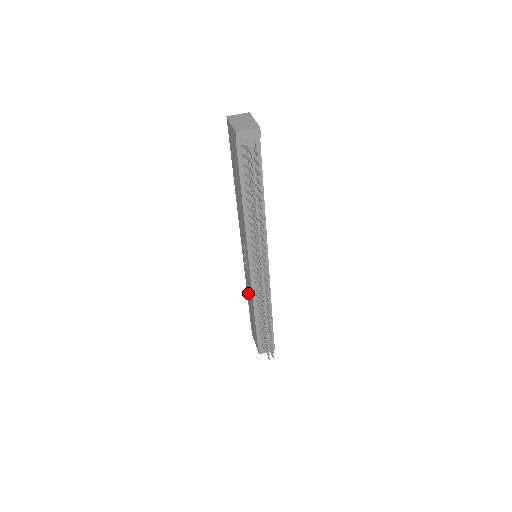
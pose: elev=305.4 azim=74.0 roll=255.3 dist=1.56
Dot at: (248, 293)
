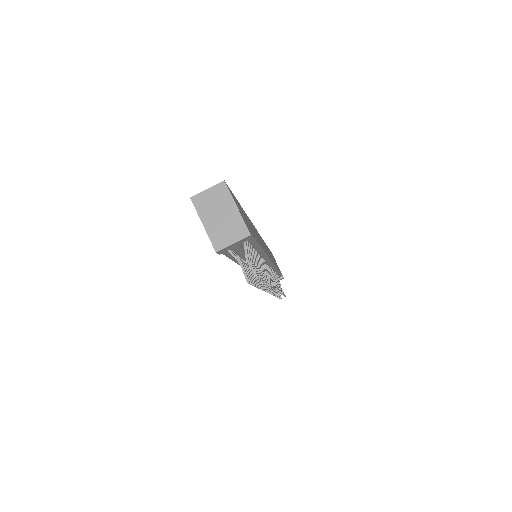
Dot at: occluded
